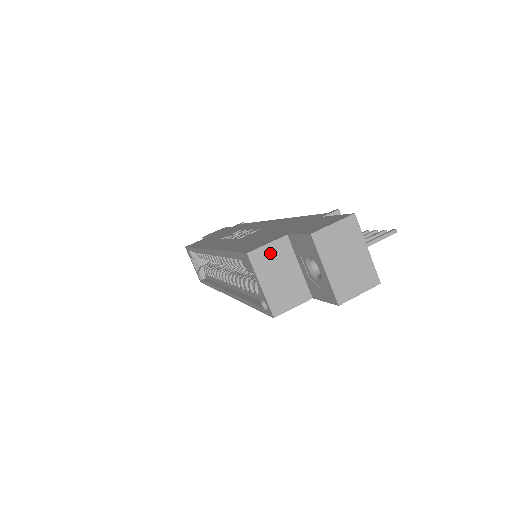
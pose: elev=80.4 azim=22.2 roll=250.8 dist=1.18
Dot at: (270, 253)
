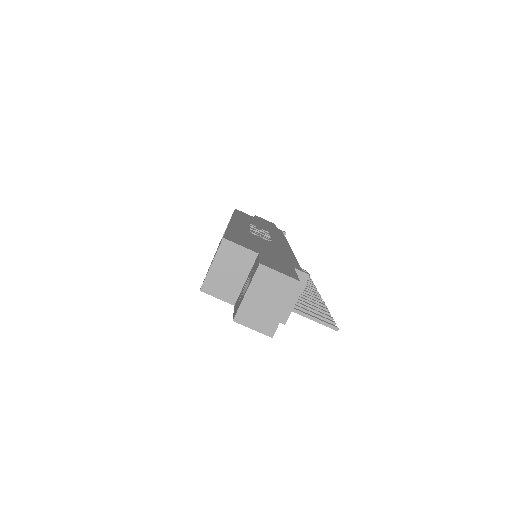
Dot at: (237, 252)
